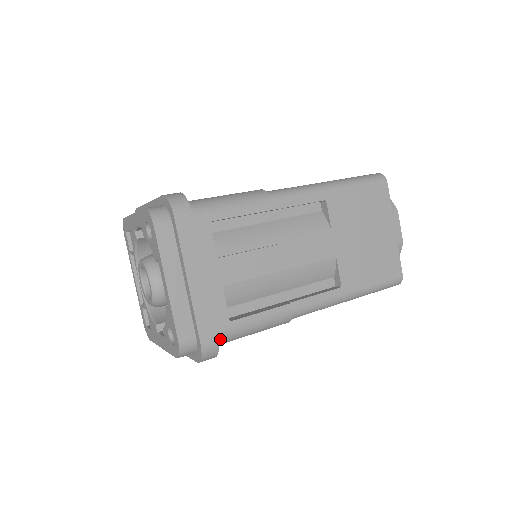
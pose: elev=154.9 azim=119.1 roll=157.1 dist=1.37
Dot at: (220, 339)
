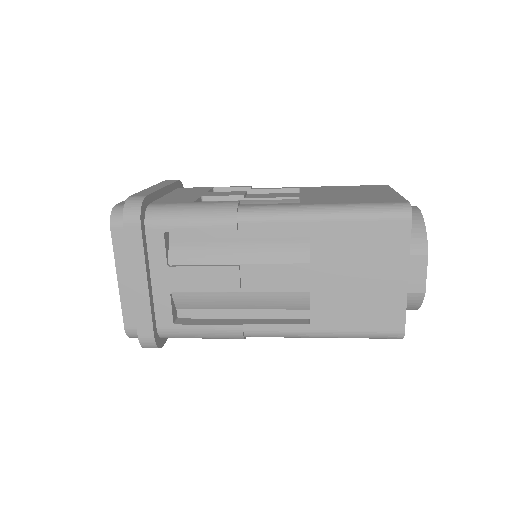
Dot at: (165, 335)
